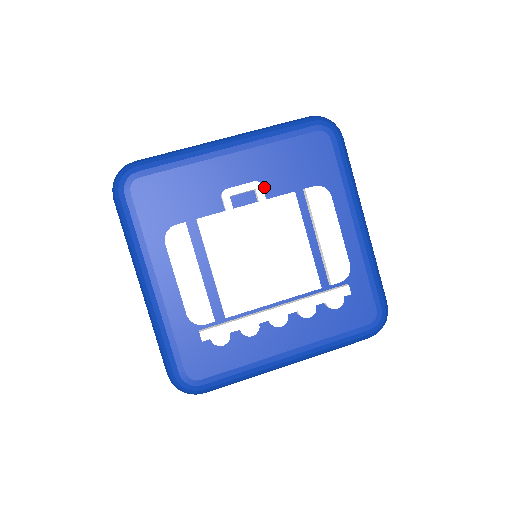
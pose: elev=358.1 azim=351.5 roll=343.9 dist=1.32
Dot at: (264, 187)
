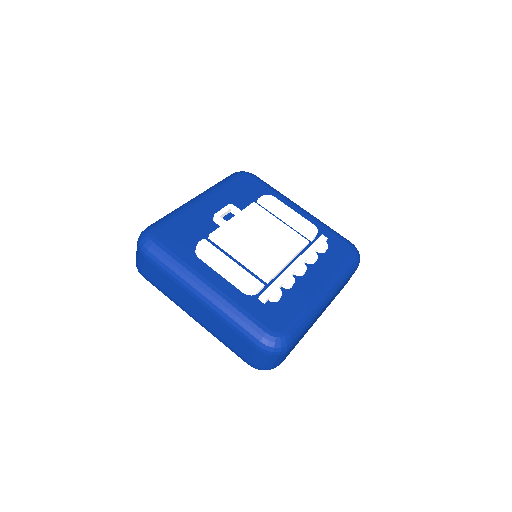
Dot at: occluded
